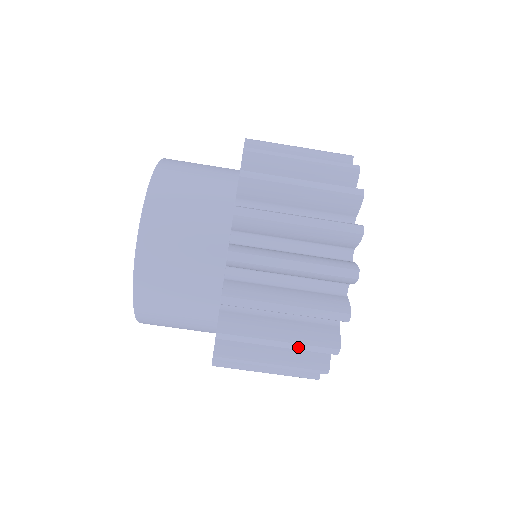
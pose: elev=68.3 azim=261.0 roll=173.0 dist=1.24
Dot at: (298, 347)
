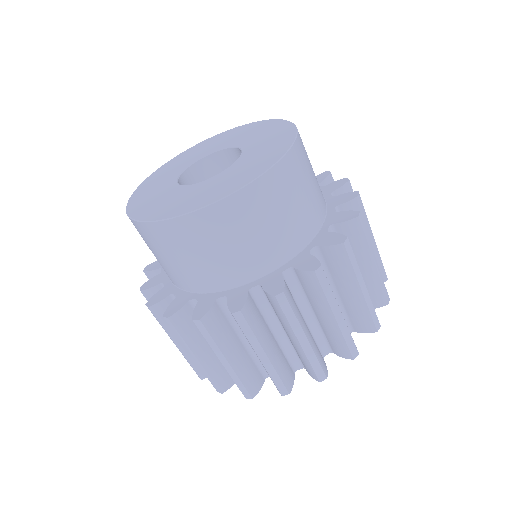
Dot at: (344, 330)
